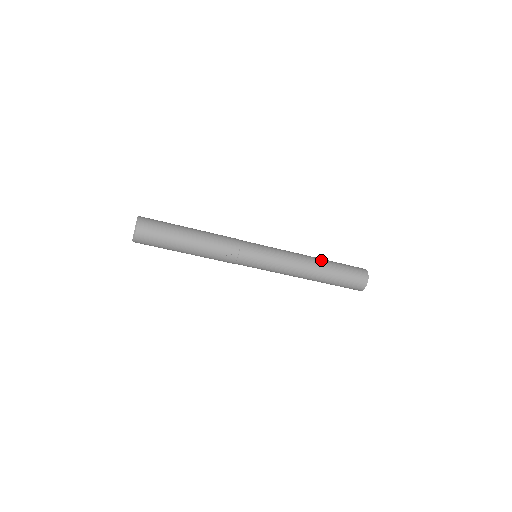
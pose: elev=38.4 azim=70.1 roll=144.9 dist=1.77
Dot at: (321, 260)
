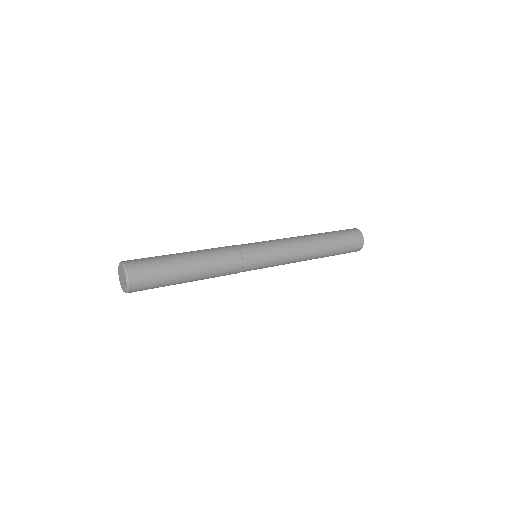
Dot at: (319, 237)
